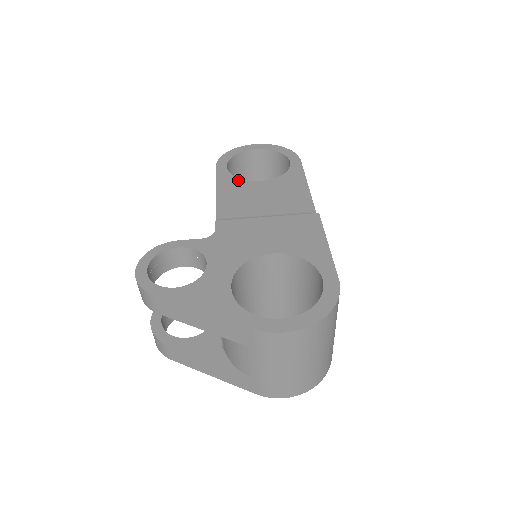
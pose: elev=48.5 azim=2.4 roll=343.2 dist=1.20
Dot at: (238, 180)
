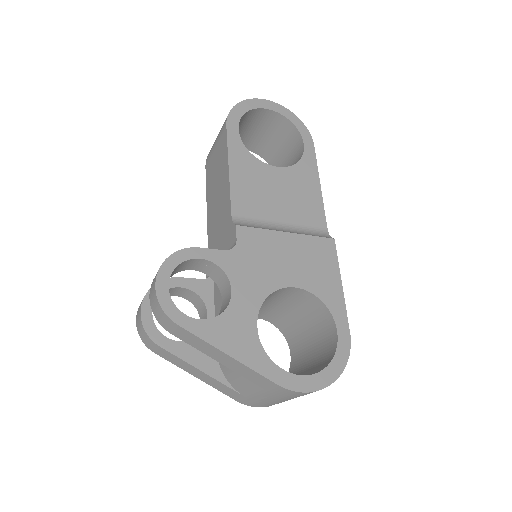
Dot at: (252, 157)
